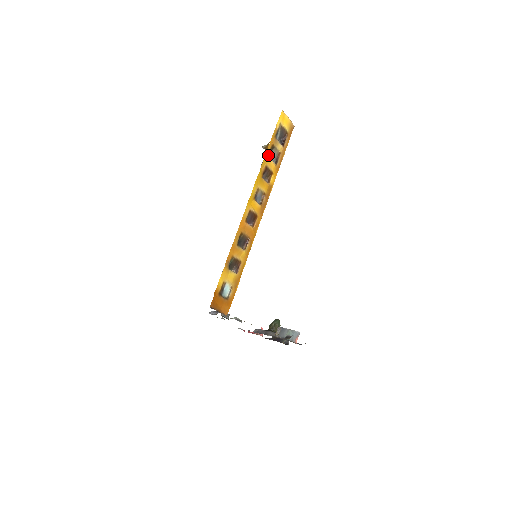
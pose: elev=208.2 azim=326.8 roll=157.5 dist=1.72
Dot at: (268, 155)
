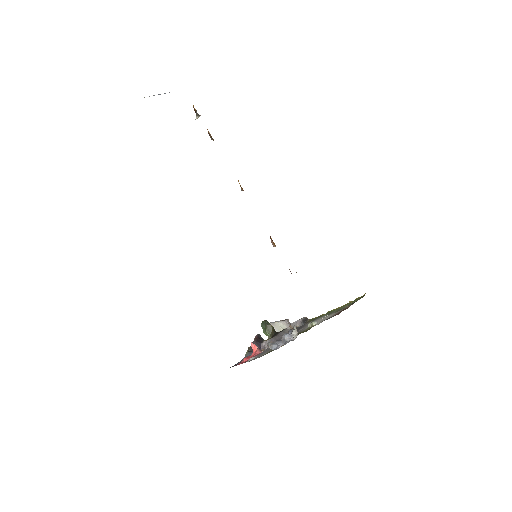
Dot at: occluded
